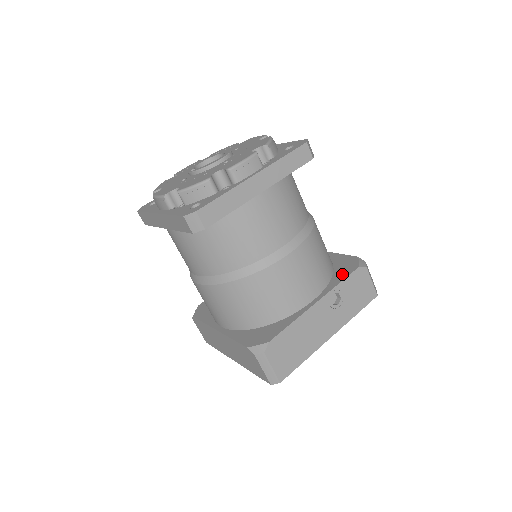
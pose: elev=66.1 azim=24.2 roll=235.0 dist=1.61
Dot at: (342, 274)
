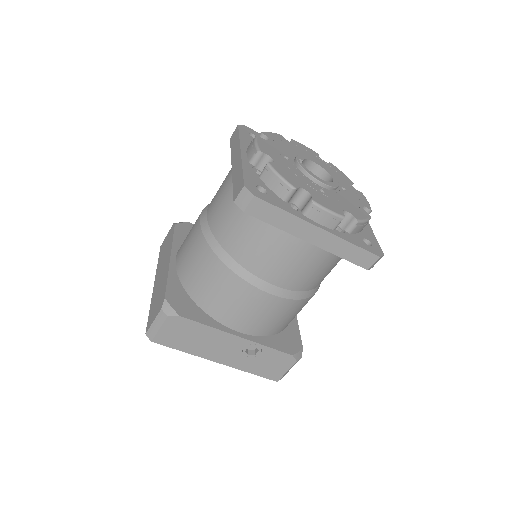
Dot at: (278, 344)
